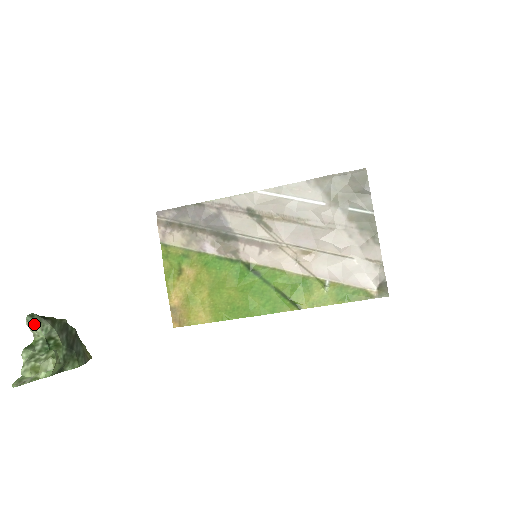
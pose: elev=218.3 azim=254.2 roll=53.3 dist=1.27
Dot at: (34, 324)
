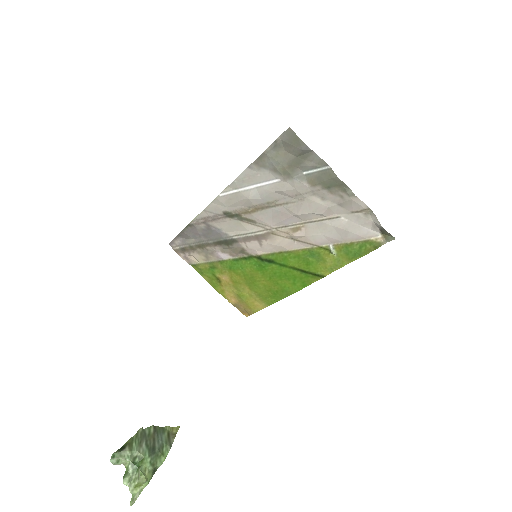
Dot at: (118, 461)
